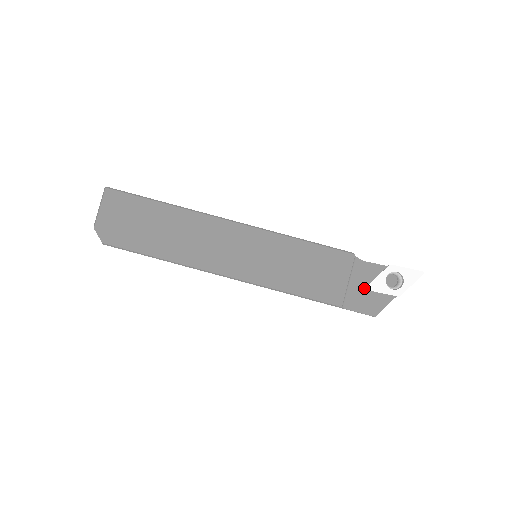
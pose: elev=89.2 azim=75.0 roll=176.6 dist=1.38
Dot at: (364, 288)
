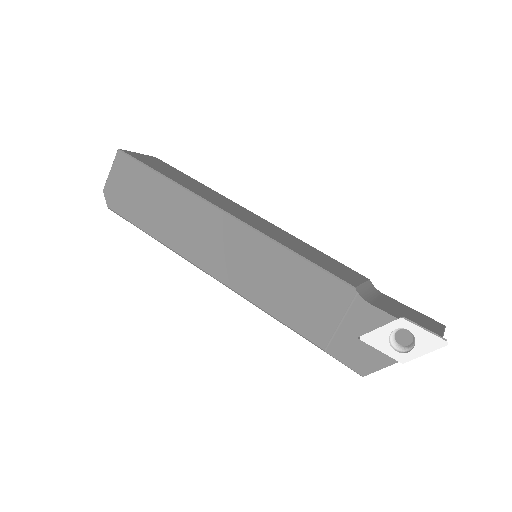
Dot at: occluded
